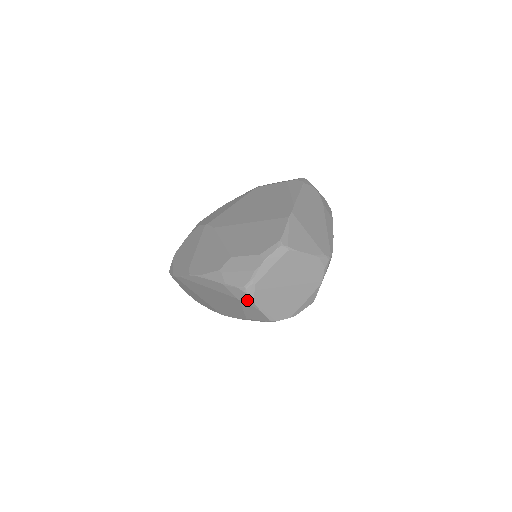
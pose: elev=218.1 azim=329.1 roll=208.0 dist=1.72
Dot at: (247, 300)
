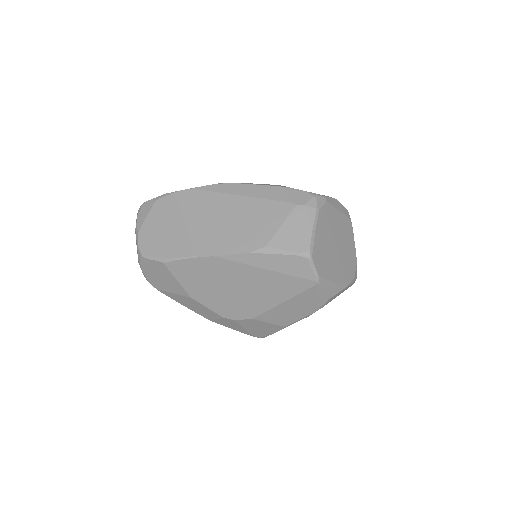
Dot at: (309, 207)
